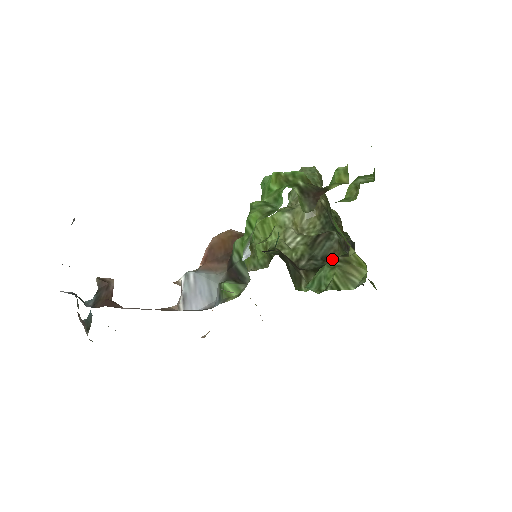
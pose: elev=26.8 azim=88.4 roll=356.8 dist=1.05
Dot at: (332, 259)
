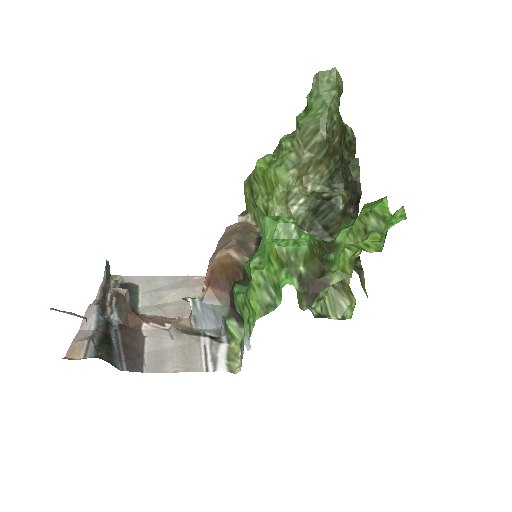
Dot at: (332, 231)
